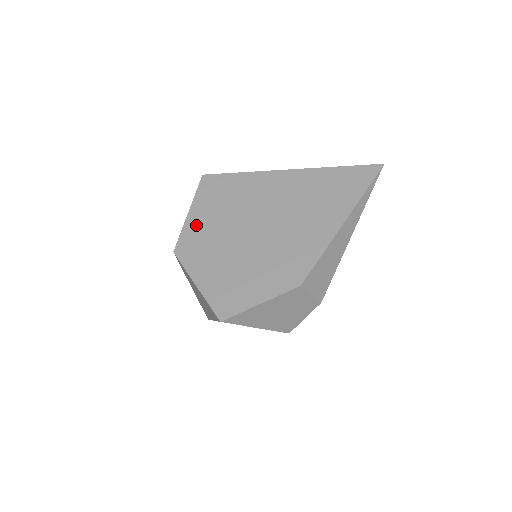
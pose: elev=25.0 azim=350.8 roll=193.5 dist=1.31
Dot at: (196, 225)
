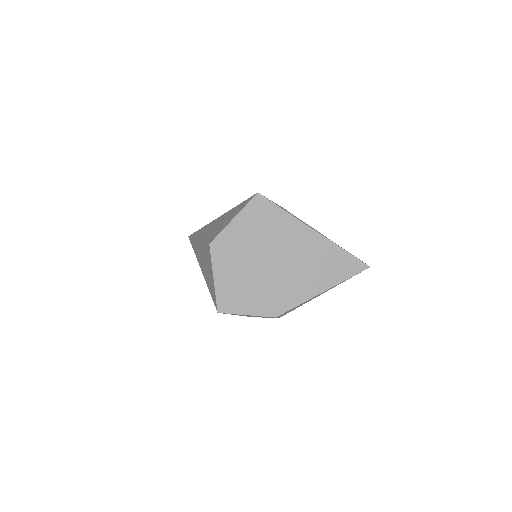
Dot at: (234, 233)
